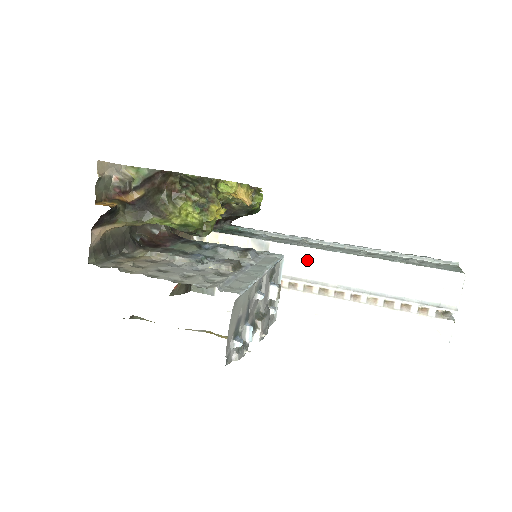
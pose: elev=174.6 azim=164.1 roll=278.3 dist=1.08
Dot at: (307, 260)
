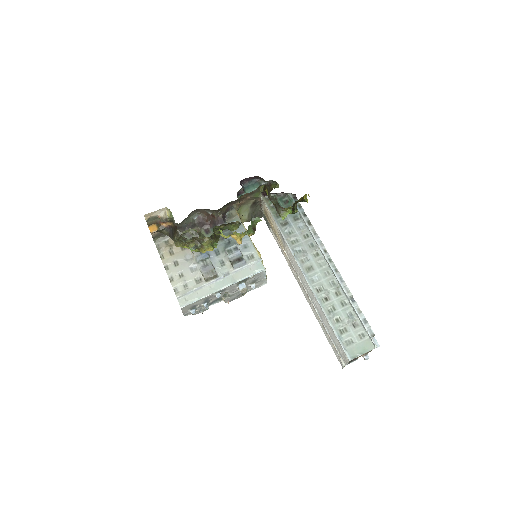
Dot at: (298, 268)
